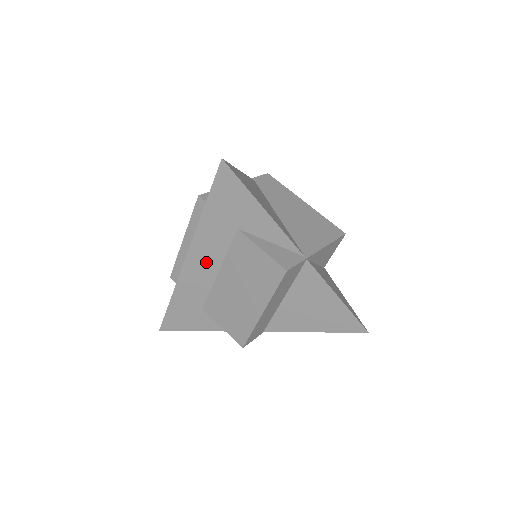
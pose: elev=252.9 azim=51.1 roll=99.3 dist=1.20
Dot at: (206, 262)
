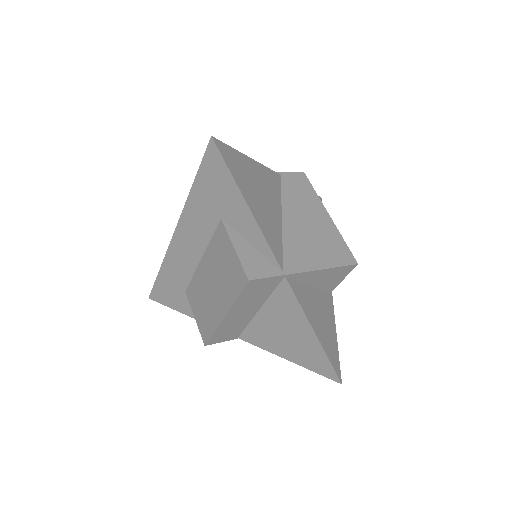
Dot at: (191, 244)
